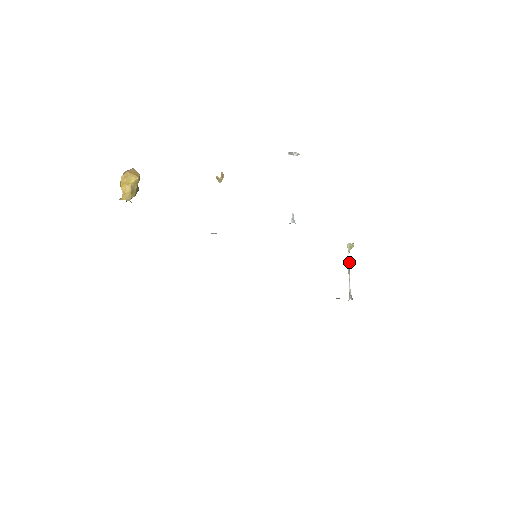
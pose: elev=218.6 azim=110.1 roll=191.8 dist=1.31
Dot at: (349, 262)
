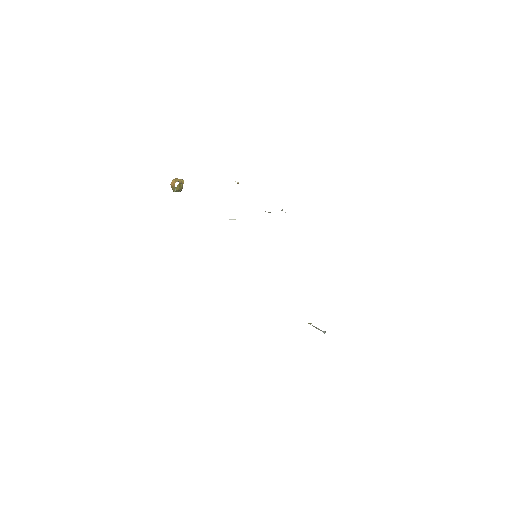
Dot at: (313, 326)
